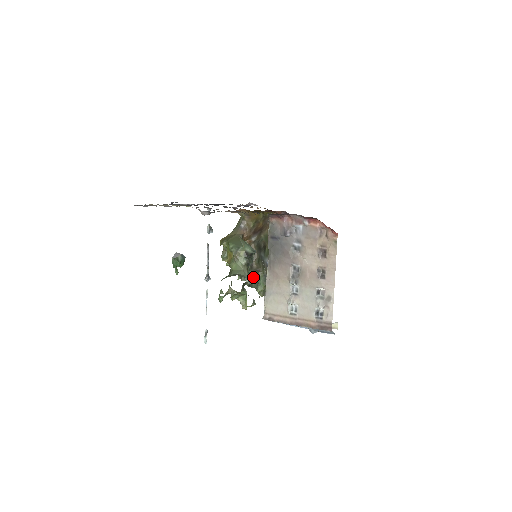
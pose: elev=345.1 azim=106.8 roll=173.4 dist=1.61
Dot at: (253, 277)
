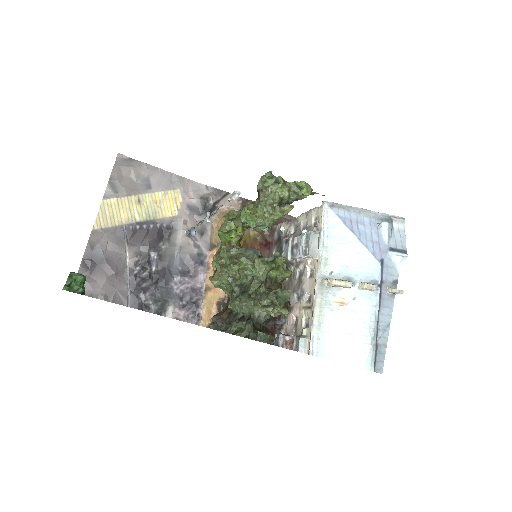
Dot at: occluded
